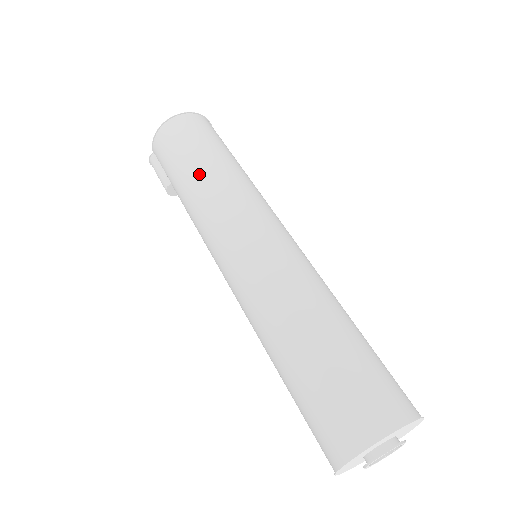
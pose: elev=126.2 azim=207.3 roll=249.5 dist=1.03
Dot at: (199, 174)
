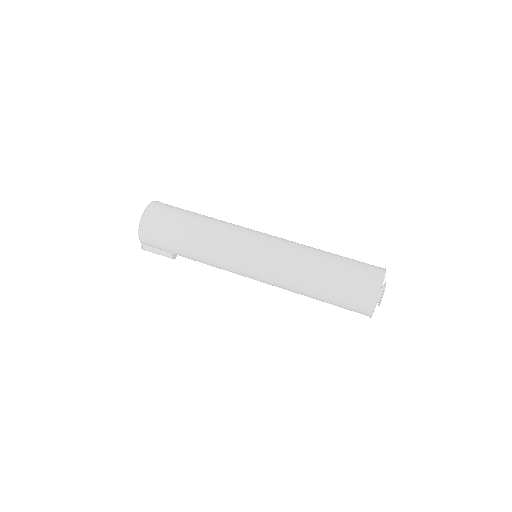
Dot at: (193, 242)
